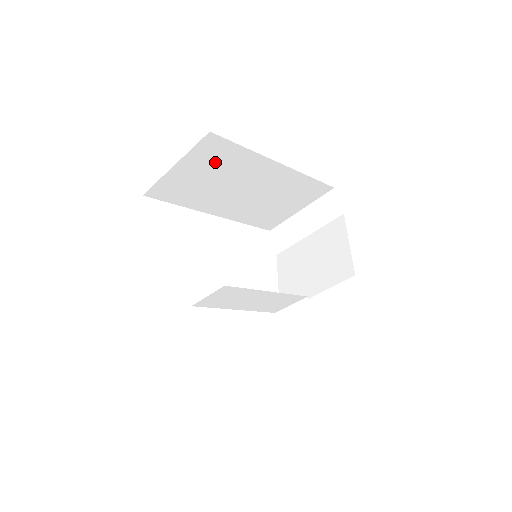
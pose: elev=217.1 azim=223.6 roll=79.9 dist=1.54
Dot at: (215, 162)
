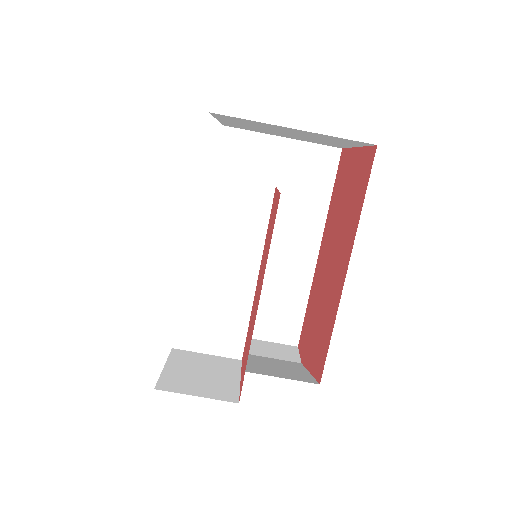
Dot at: (301, 178)
